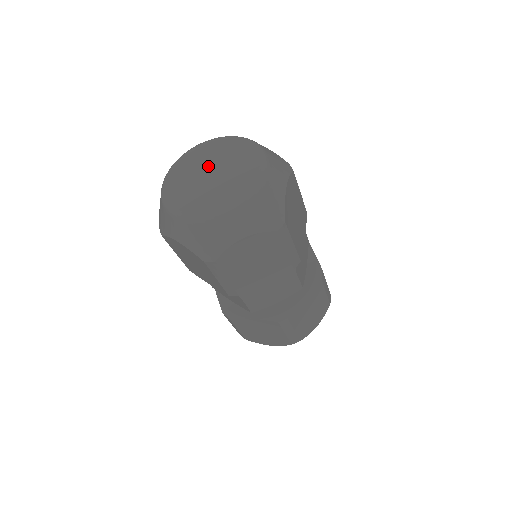
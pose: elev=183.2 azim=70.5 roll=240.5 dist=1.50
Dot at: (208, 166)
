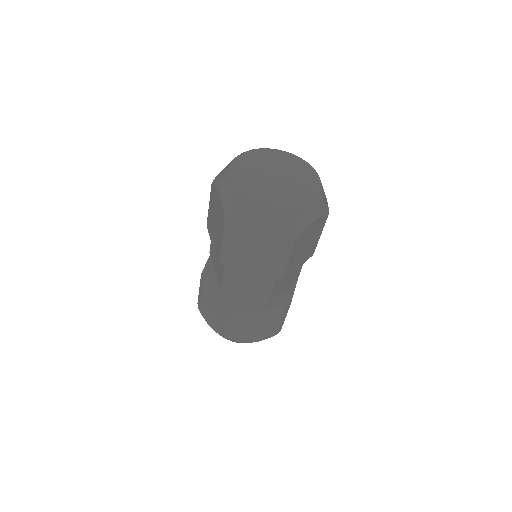
Dot at: (268, 167)
